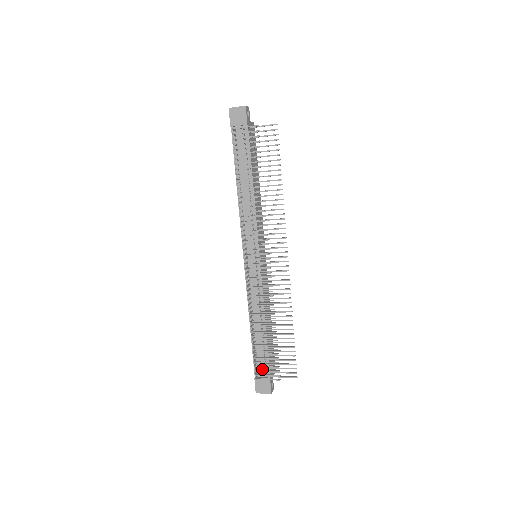
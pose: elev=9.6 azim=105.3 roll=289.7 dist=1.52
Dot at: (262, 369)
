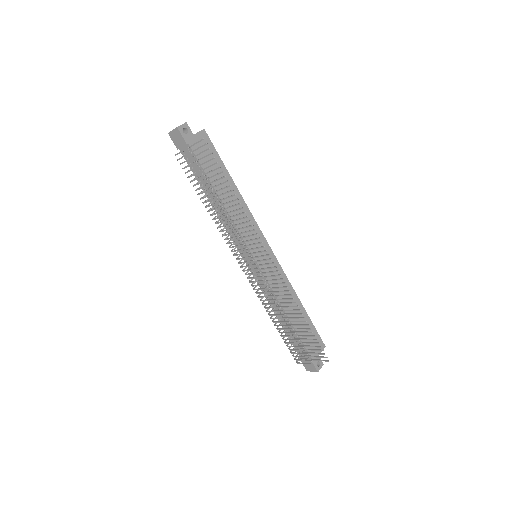
Dot at: occluded
